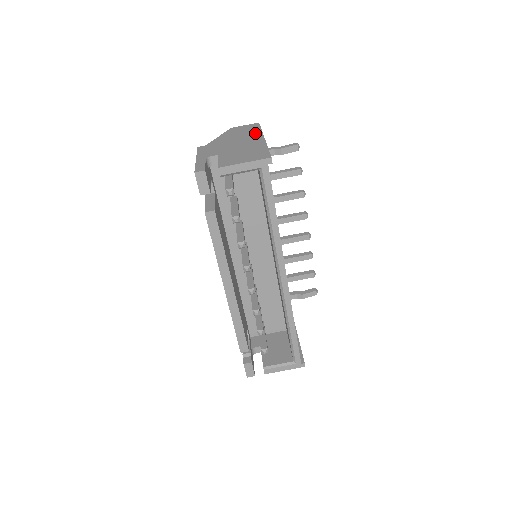
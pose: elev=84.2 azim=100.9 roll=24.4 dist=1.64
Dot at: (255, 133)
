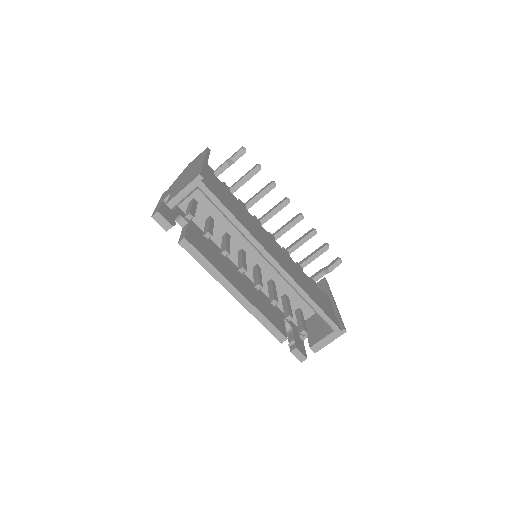
Dot at: (200, 159)
